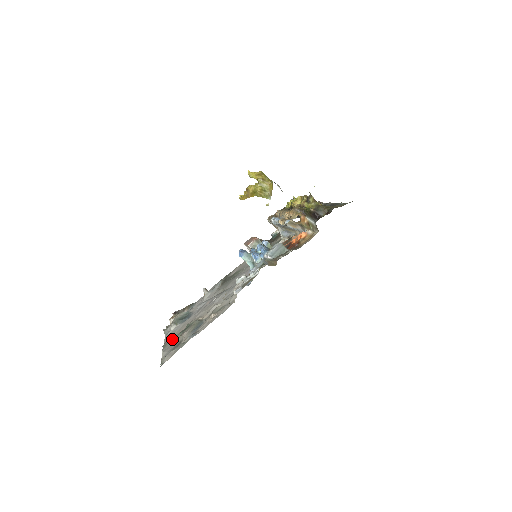
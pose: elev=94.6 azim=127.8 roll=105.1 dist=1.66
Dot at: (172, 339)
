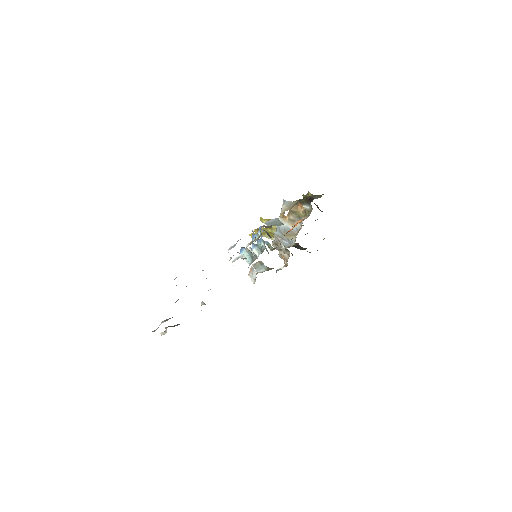
Dot at: occluded
